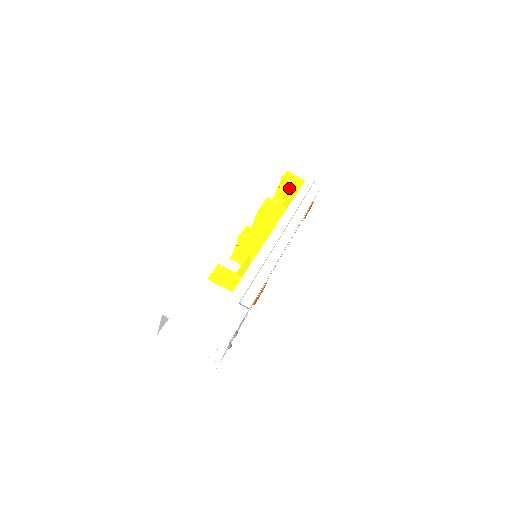
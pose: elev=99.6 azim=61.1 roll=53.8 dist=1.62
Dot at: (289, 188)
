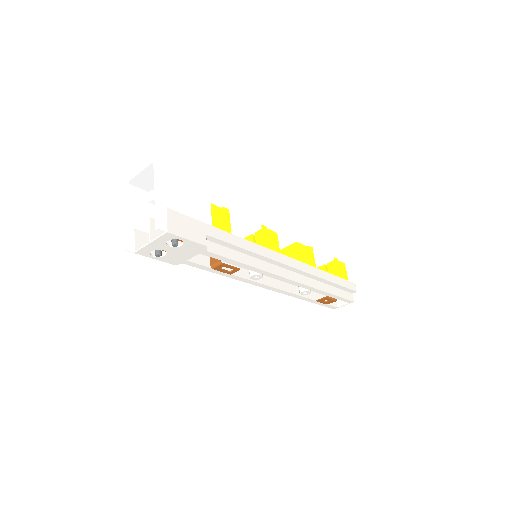
Dot at: (332, 273)
